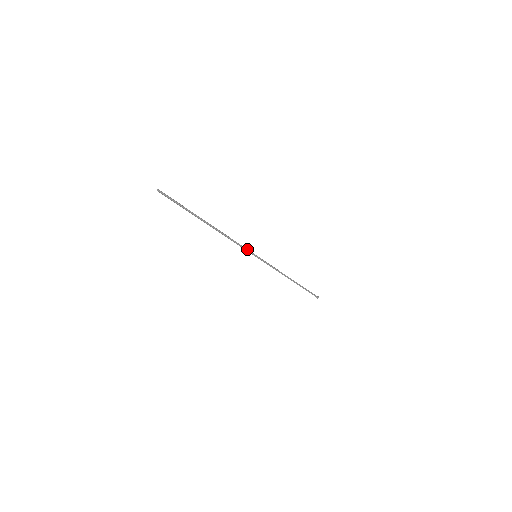
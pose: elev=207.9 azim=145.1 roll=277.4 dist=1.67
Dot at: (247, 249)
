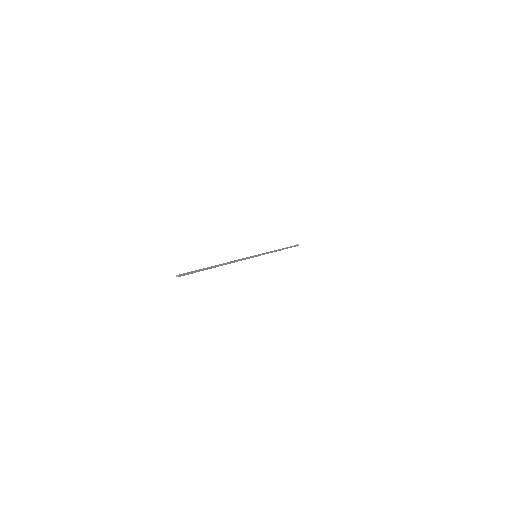
Dot at: (250, 257)
